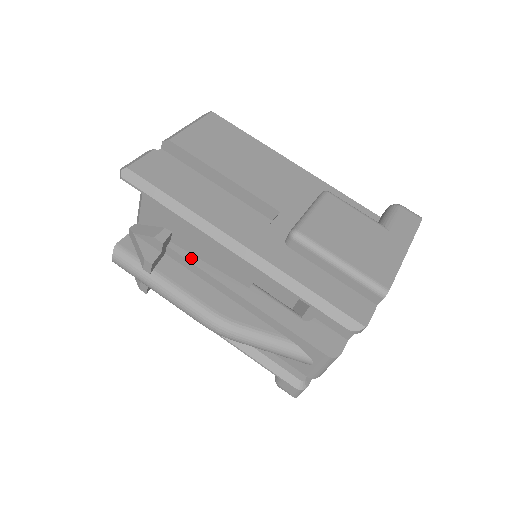
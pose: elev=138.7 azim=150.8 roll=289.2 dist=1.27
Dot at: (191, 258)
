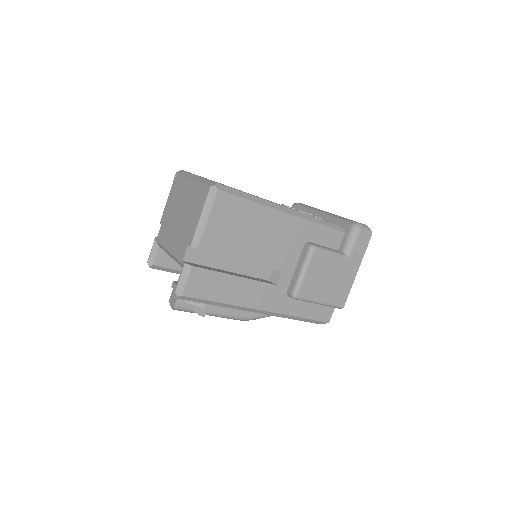
Dot at: occluded
